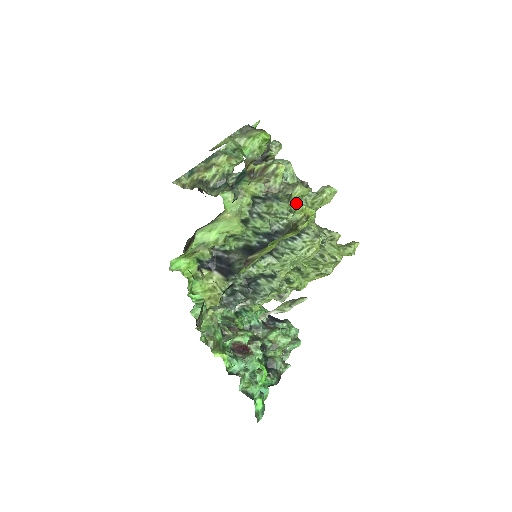
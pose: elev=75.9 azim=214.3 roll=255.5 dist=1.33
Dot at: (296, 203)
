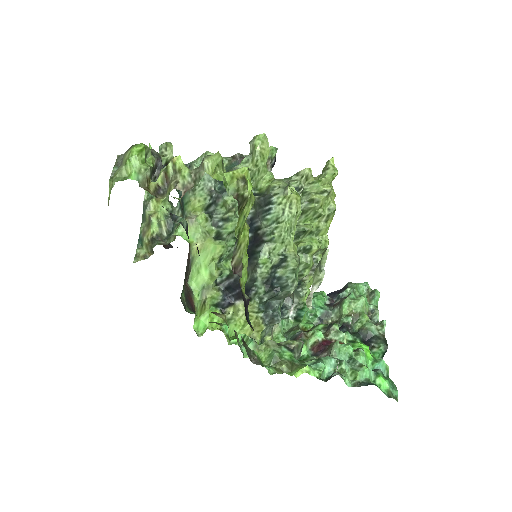
Dot at: (219, 177)
